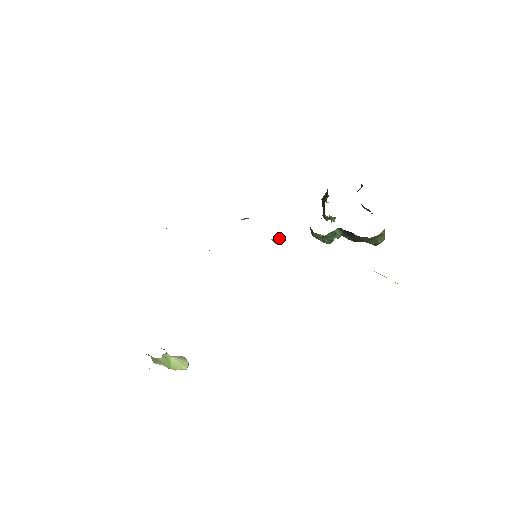
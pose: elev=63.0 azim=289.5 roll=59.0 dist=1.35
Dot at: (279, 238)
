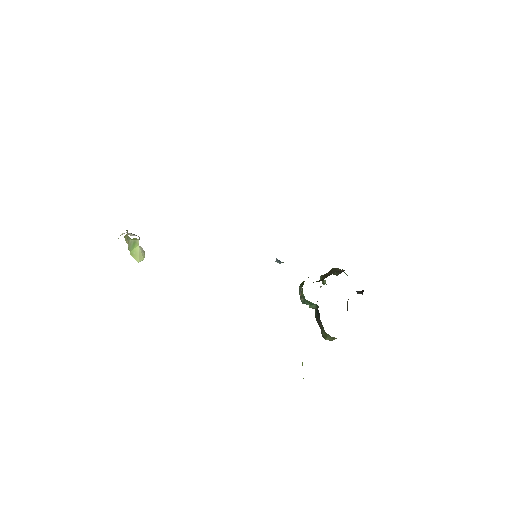
Dot at: occluded
